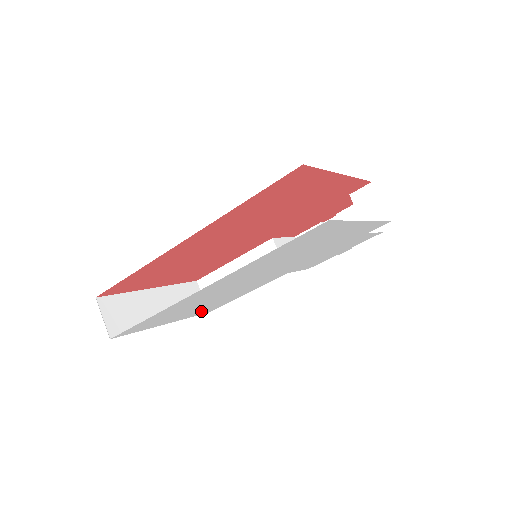
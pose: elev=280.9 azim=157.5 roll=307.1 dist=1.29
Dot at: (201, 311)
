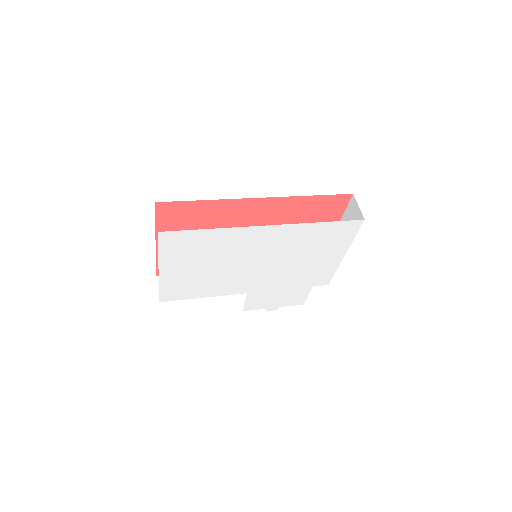
Dot at: (175, 285)
